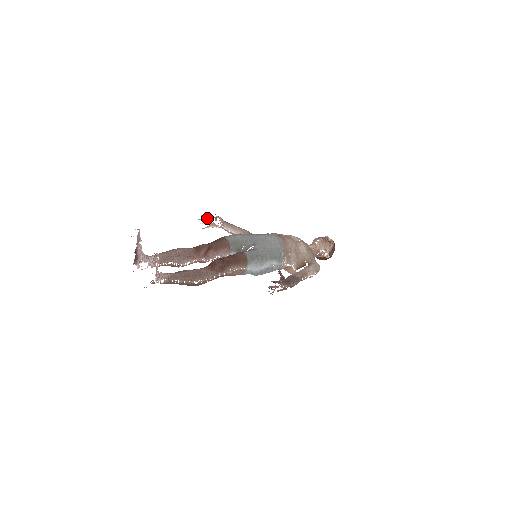
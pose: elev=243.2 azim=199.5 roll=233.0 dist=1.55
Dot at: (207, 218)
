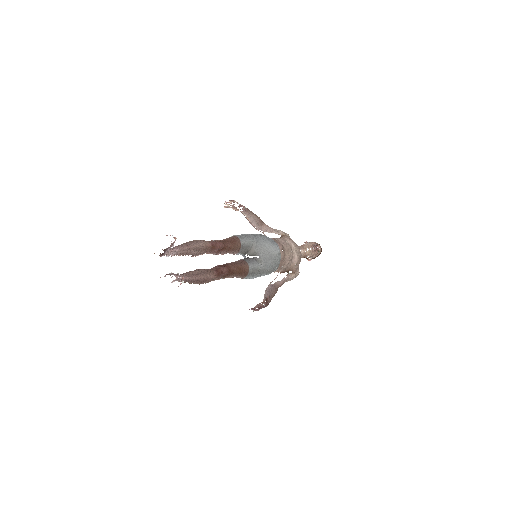
Dot at: (233, 202)
